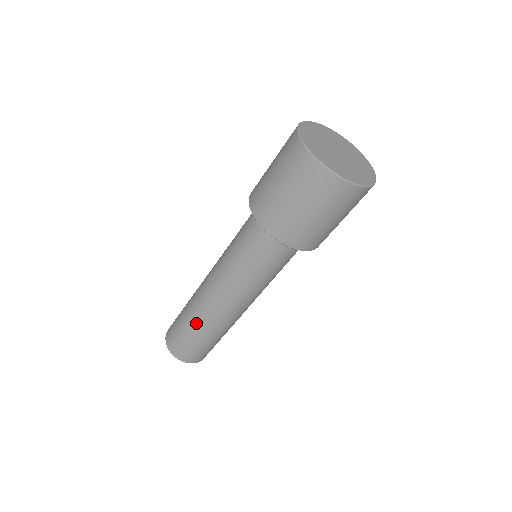
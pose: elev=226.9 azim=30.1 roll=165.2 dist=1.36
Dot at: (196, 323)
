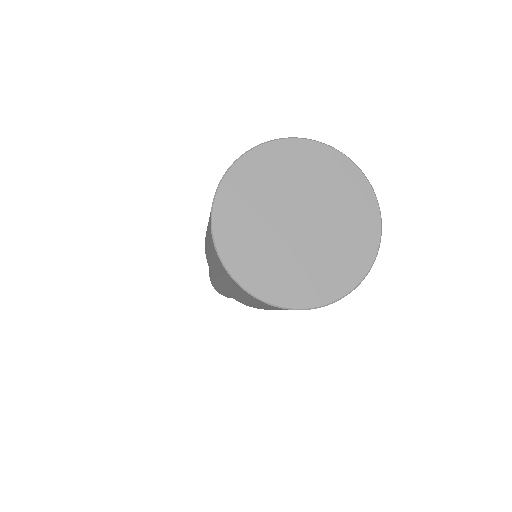
Dot at: occluded
